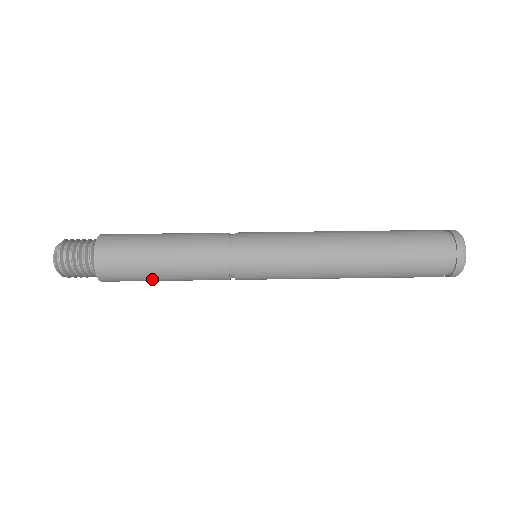
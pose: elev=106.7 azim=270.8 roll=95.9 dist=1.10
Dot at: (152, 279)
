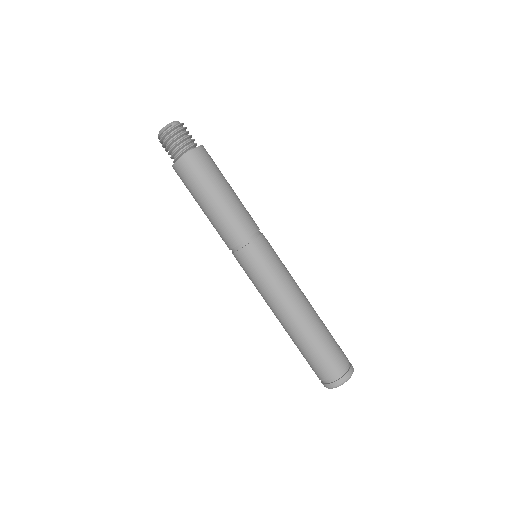
Dot at: (197, 200)
